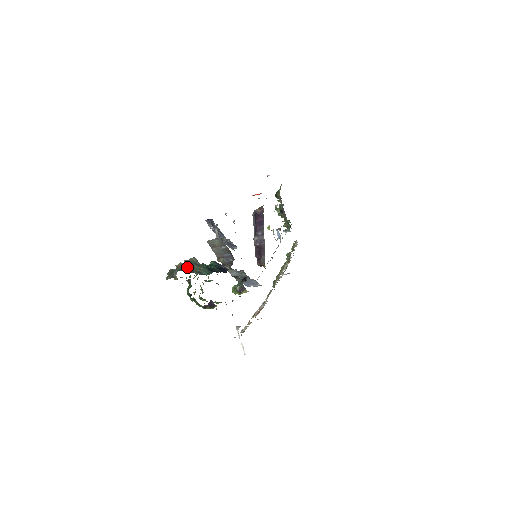
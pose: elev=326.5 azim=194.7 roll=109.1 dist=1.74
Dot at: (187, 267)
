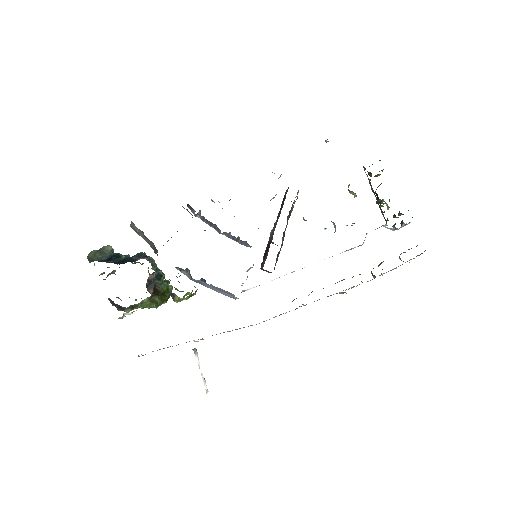
Dot at: (91, 255)
